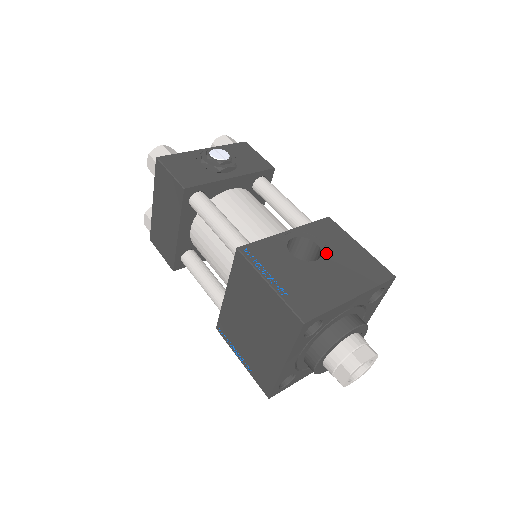
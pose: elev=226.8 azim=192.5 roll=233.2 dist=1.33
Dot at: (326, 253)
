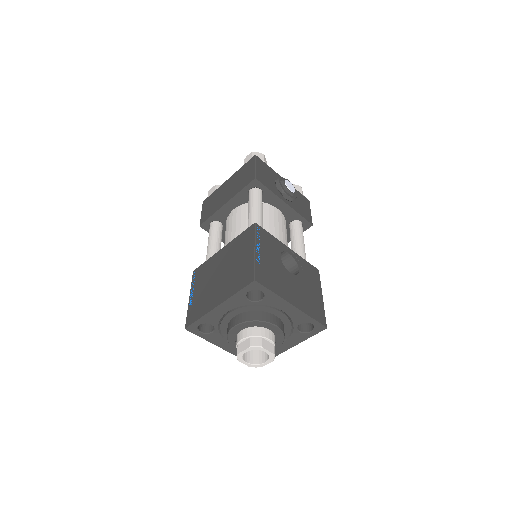
Dot at: (300, 277)
